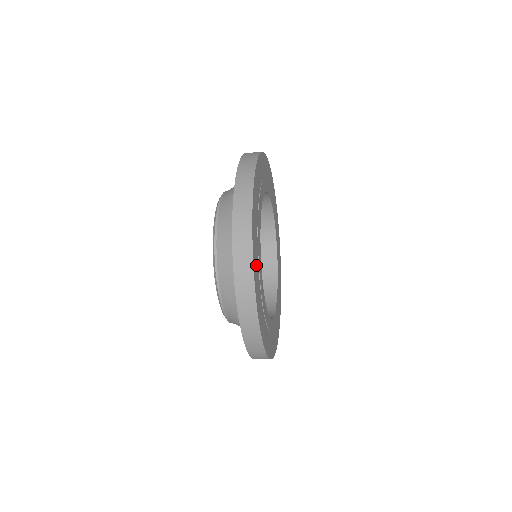
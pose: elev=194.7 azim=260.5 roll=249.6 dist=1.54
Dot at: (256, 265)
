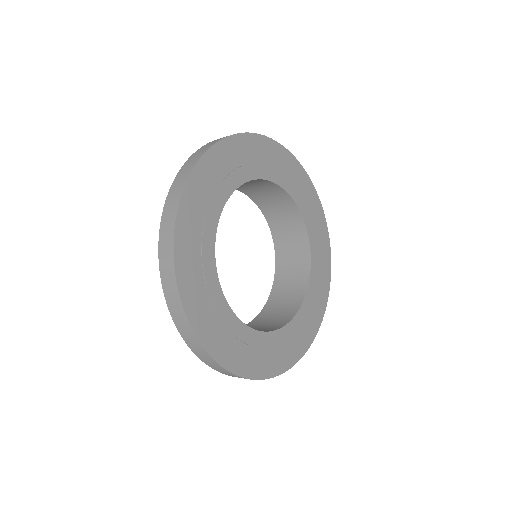
Dot at: (205, 318)
